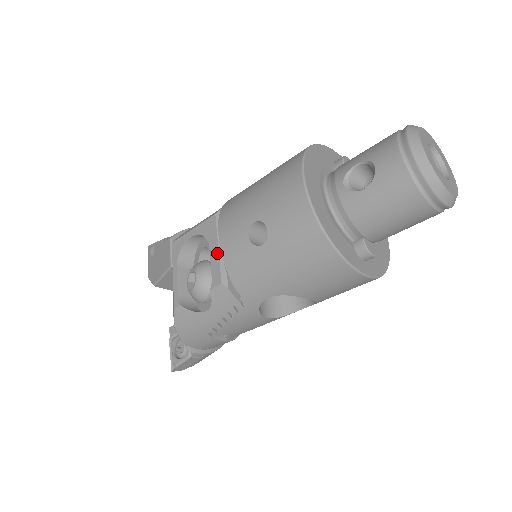
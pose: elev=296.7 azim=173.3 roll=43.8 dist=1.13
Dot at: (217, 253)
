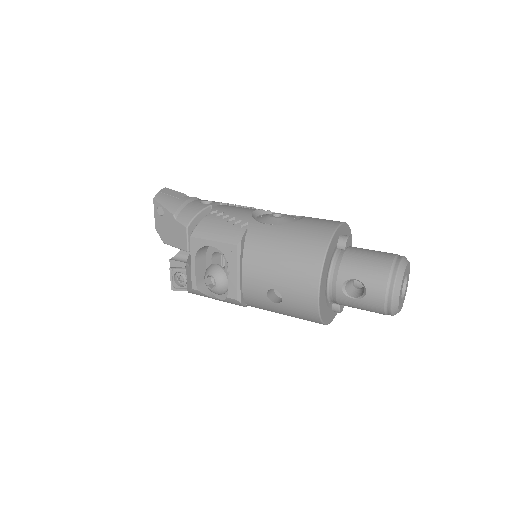
Dot at: (235, 277)
